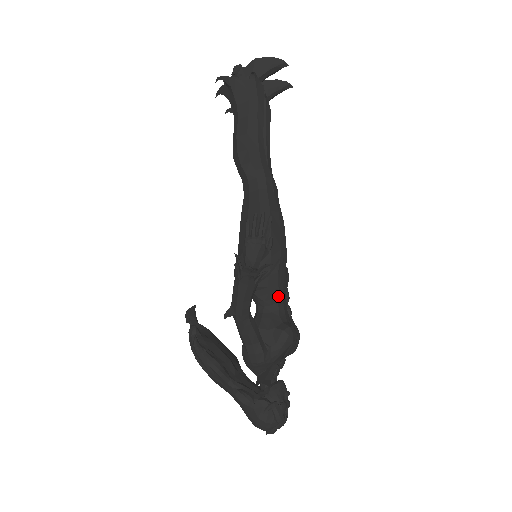
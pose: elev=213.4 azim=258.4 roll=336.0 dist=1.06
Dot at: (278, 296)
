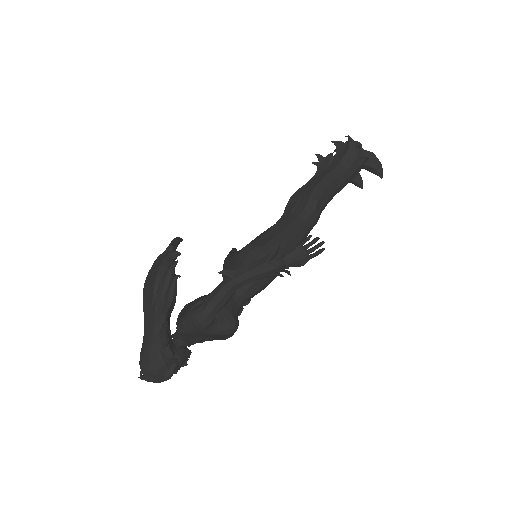
Dot at: (250, 296)
